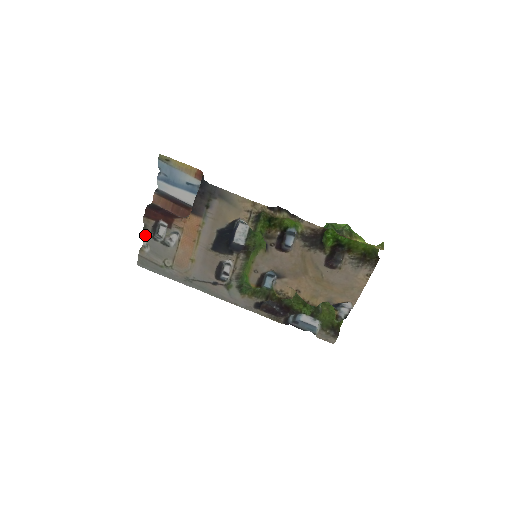
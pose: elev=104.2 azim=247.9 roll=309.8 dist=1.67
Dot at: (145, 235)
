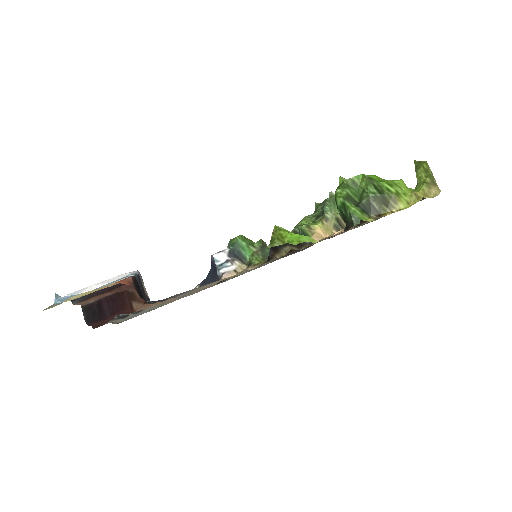
Dot at: occluded
